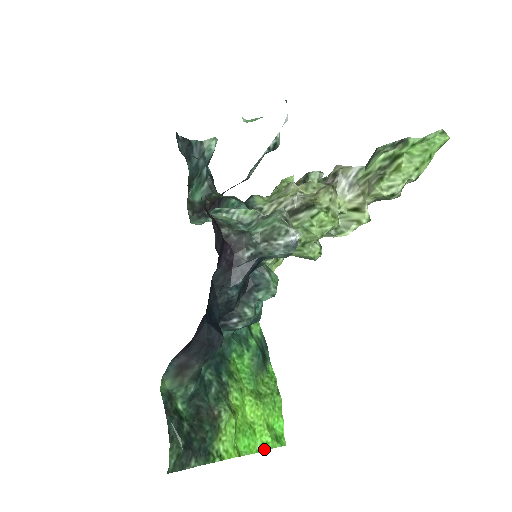
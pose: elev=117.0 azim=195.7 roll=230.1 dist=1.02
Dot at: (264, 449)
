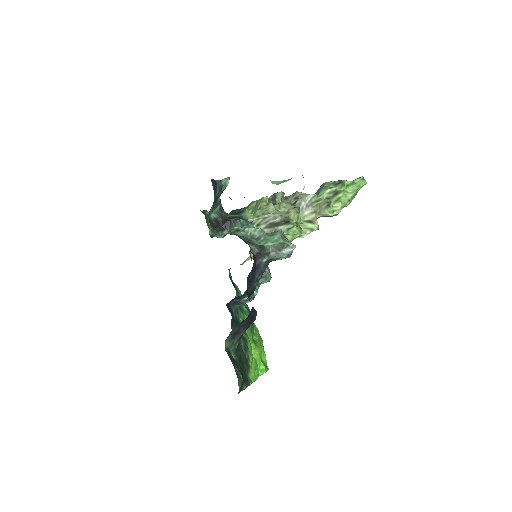
Dot at: (262, 373)
